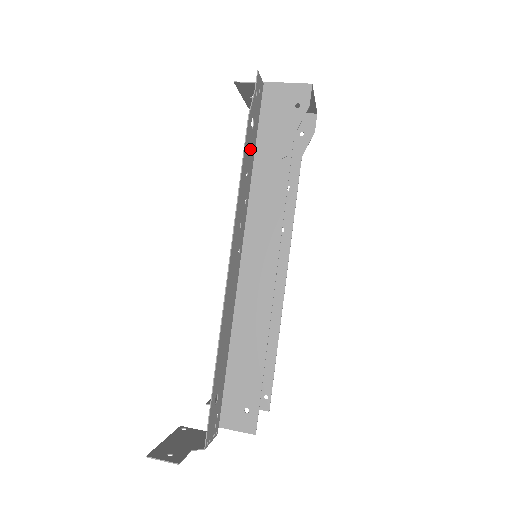
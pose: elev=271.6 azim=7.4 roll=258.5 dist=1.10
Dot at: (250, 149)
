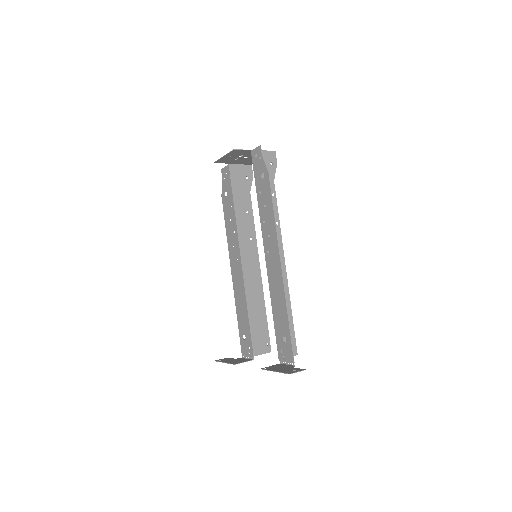
Dot at: (263, 191)
